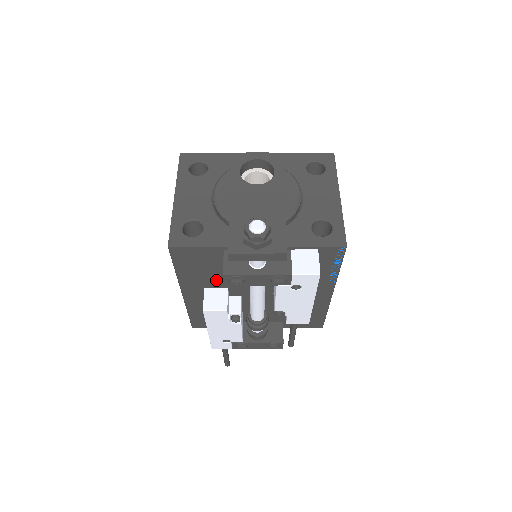
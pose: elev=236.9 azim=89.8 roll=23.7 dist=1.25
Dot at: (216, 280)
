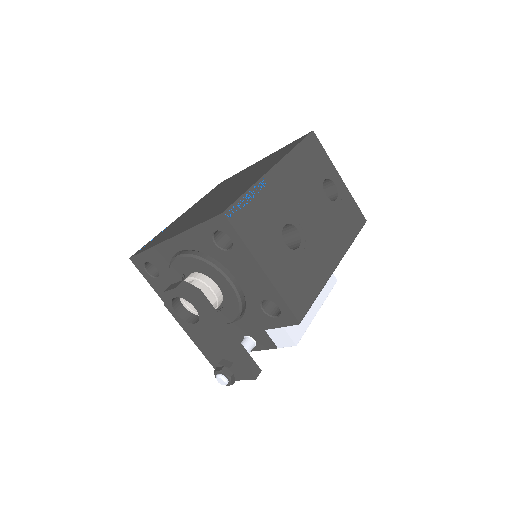
Dot at: occluded
